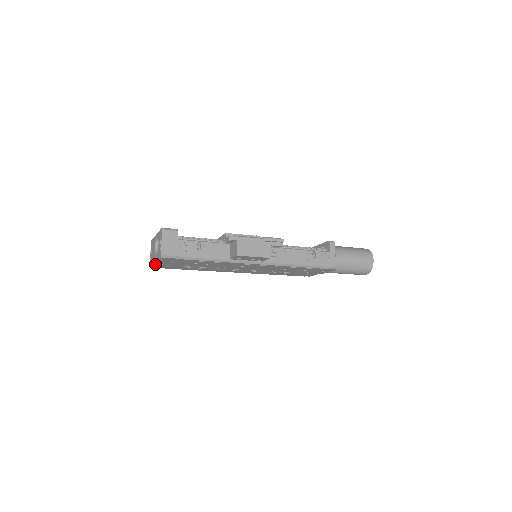
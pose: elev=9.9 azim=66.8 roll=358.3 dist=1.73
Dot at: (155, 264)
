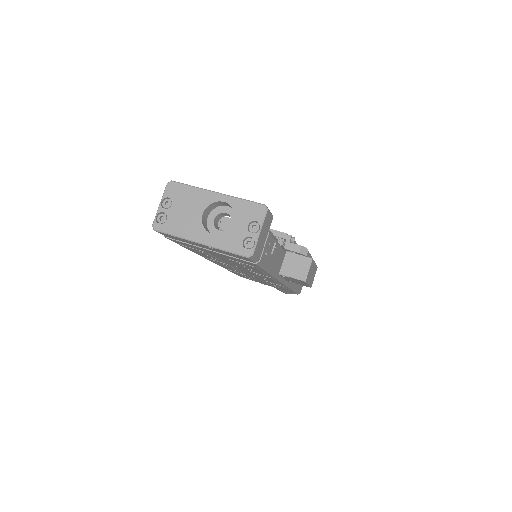
Dot at: (184, 238)
